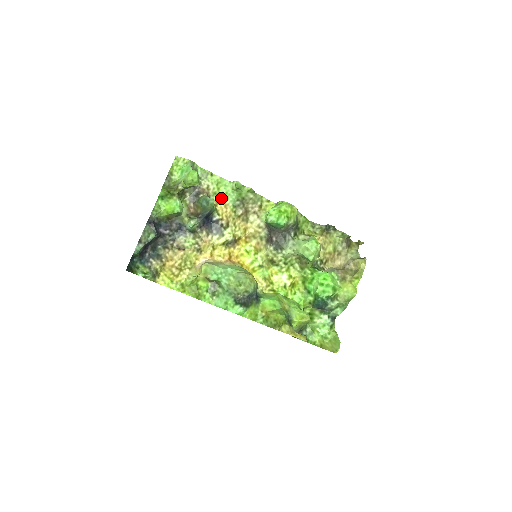
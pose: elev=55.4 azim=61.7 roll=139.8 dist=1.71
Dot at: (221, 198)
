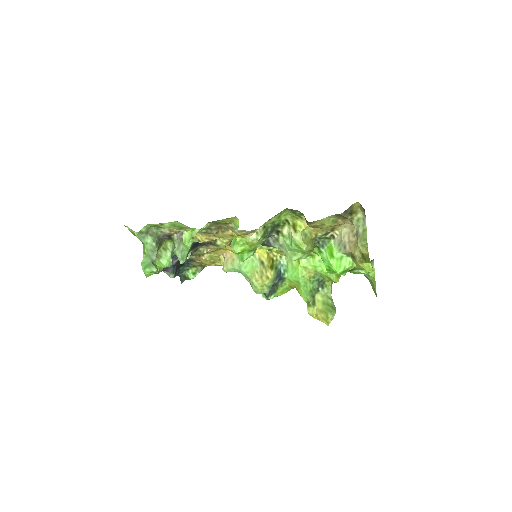
Dot at: (189, 228)
